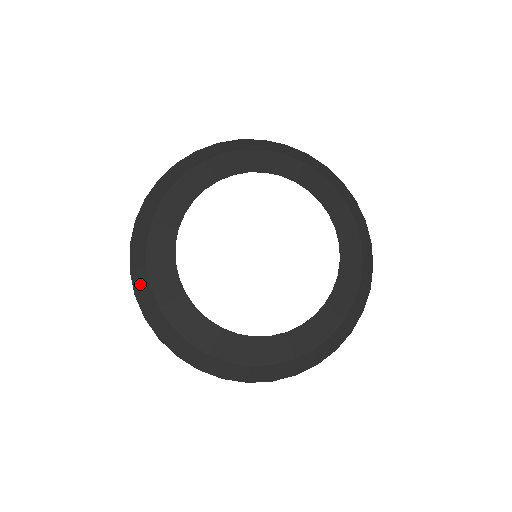
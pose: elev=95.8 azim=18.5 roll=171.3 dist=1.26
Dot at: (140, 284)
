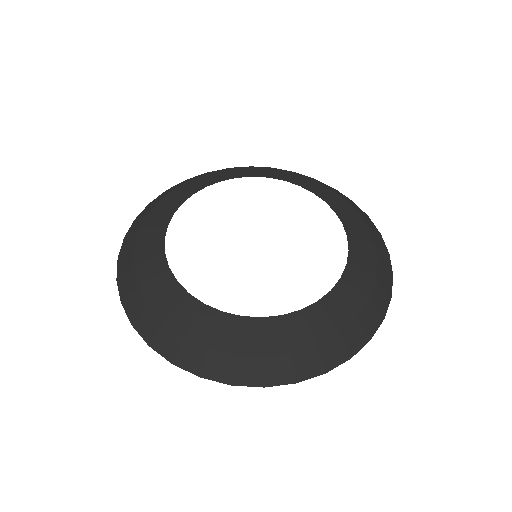
Dot at: (159, 197)
